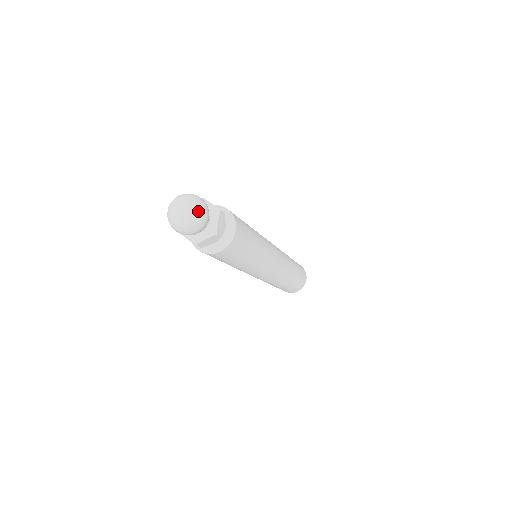
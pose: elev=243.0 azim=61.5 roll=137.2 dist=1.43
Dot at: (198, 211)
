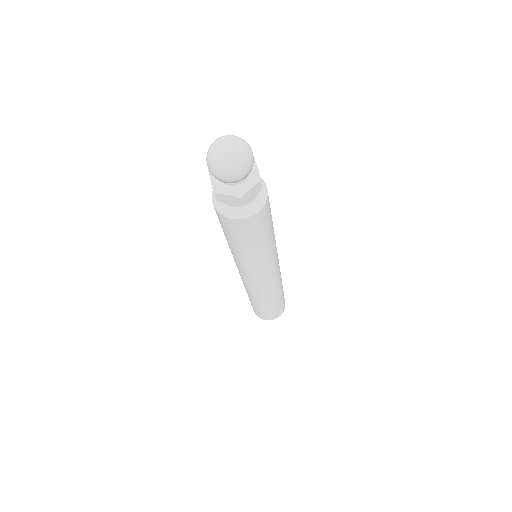
Dot at: (246, 145)
